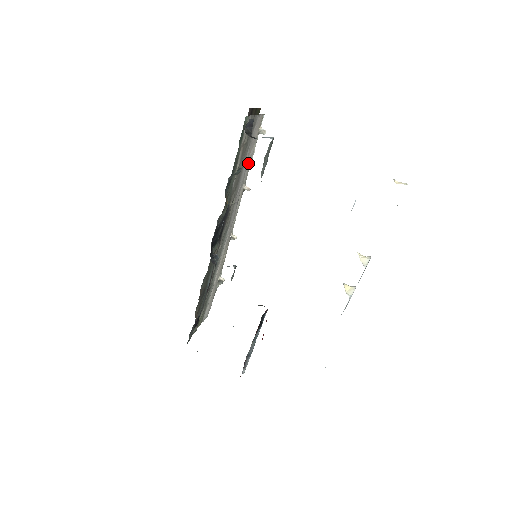
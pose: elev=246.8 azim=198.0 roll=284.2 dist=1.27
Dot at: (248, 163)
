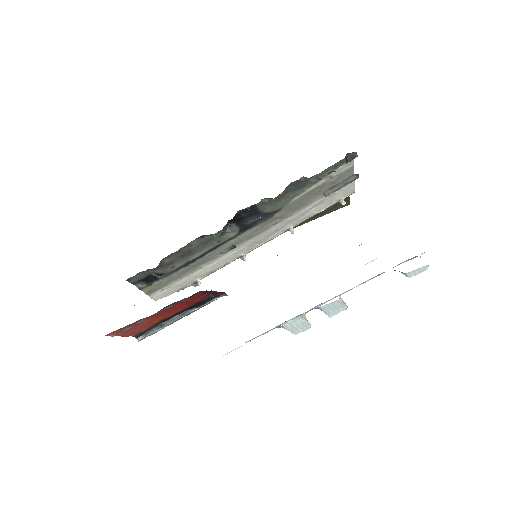
Dot at: (312, 211)
